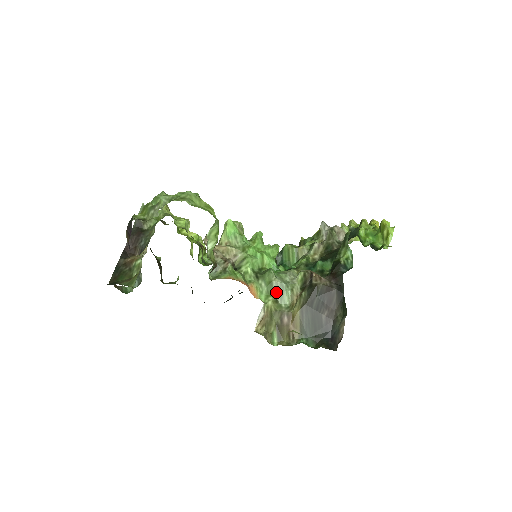
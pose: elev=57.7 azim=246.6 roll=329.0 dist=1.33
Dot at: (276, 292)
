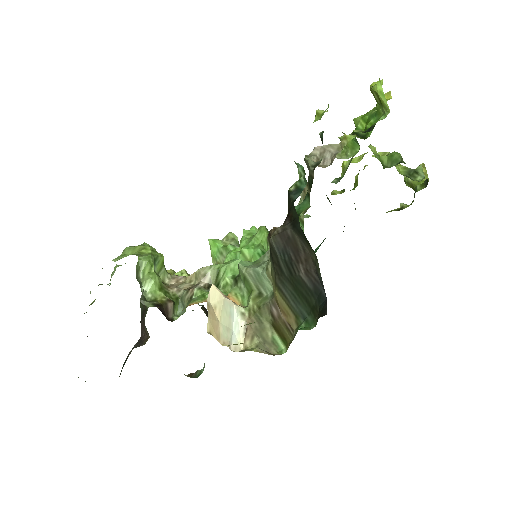
Dot at: (254, 285)
